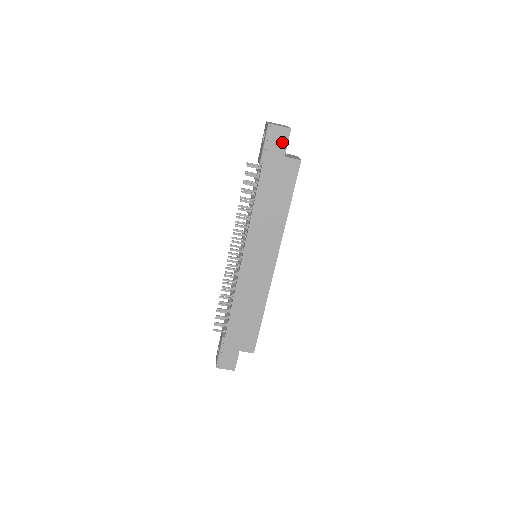
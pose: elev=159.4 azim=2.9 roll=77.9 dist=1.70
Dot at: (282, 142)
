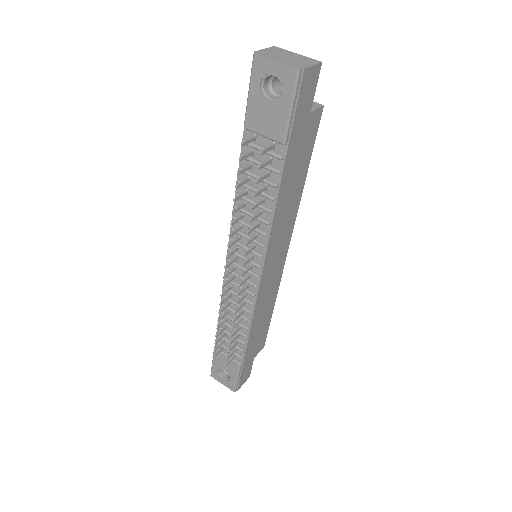
Dot at: (311, 91)
